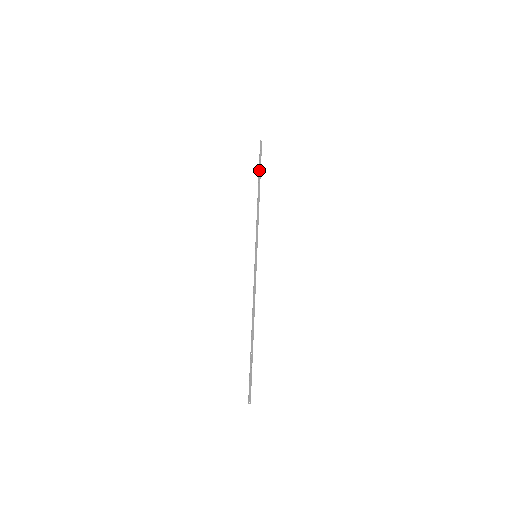
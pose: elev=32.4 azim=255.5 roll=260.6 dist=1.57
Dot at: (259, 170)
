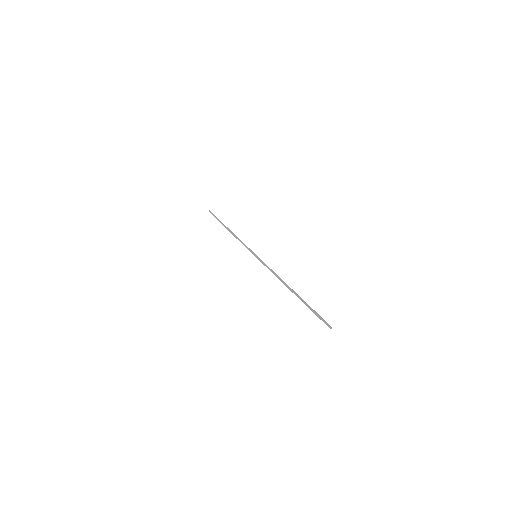
Dot at: occluded
